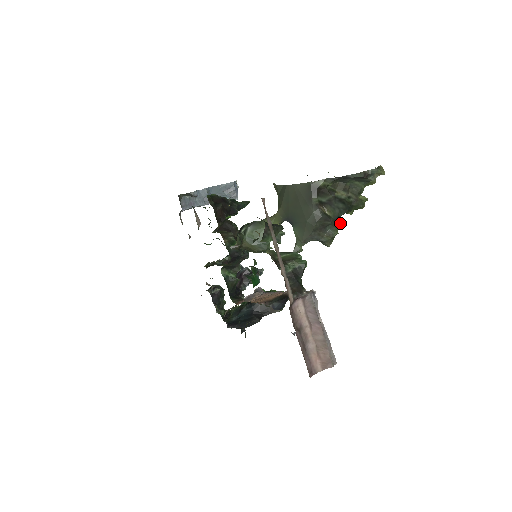
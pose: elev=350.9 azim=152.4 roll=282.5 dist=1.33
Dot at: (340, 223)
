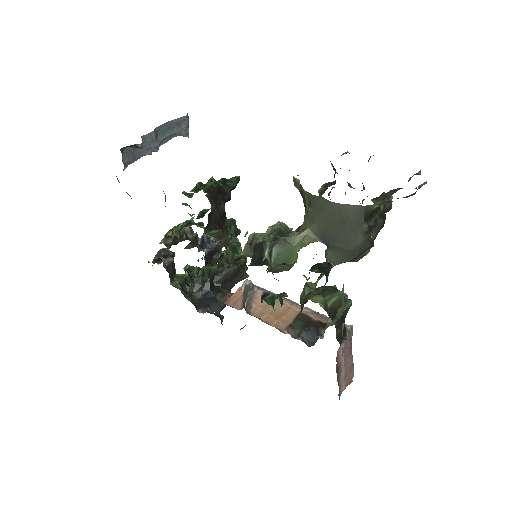
Dot at: occluded
